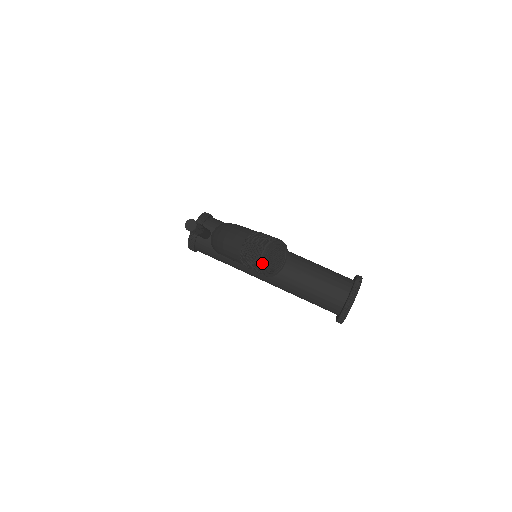
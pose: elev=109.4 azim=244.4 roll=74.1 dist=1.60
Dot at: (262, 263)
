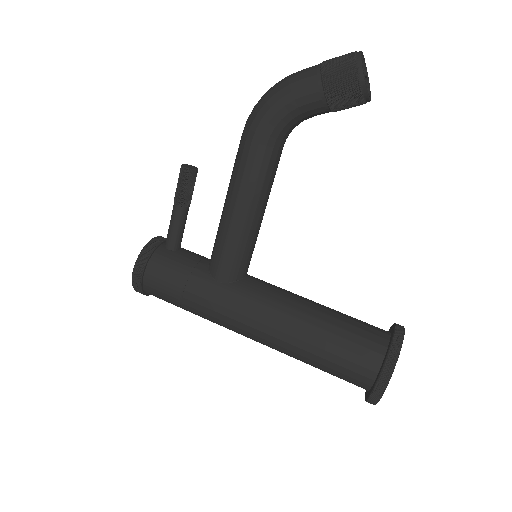
Dot at: (360, 53)
